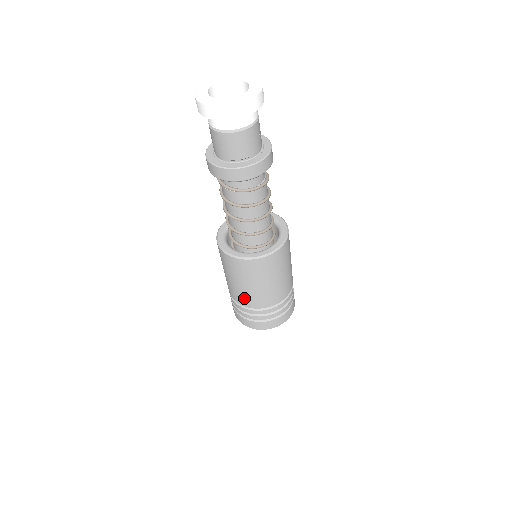
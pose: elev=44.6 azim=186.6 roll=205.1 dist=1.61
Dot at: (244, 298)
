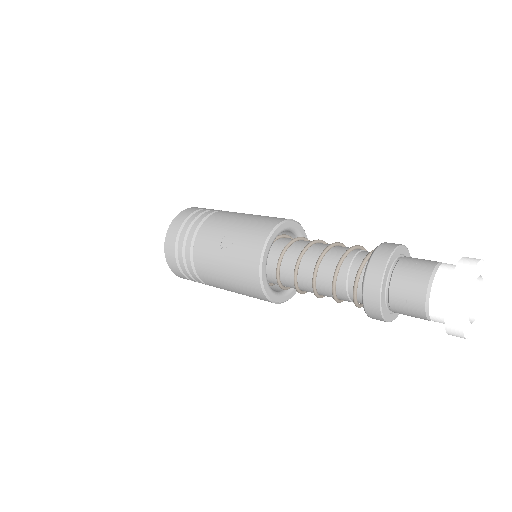
Dot at: occluded
